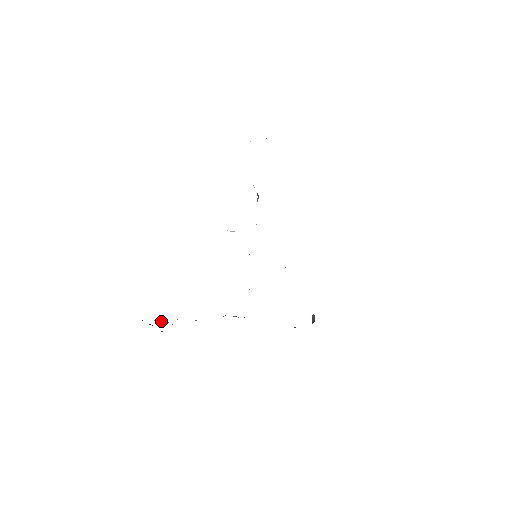
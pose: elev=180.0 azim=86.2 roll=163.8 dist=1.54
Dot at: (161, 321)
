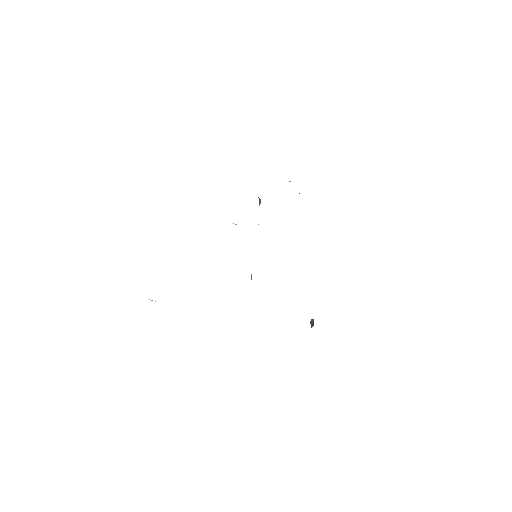
Dot at: occluded
